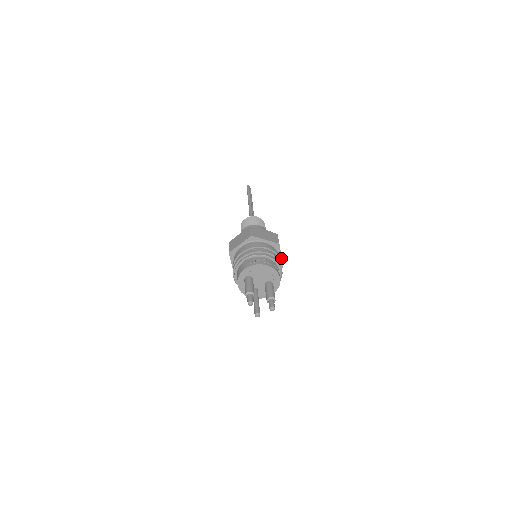
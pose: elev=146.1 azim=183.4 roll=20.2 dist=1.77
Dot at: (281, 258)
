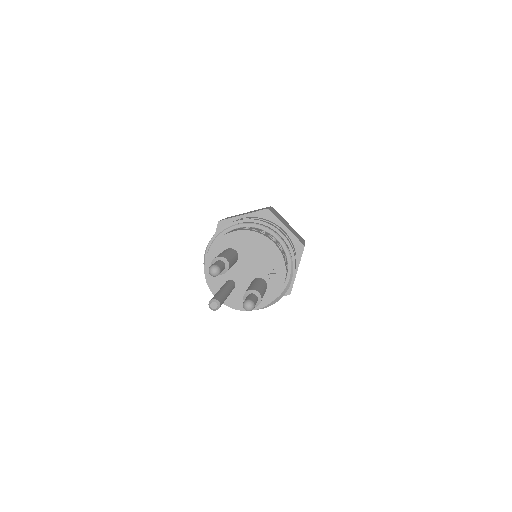
Dot at: (295, 275)
